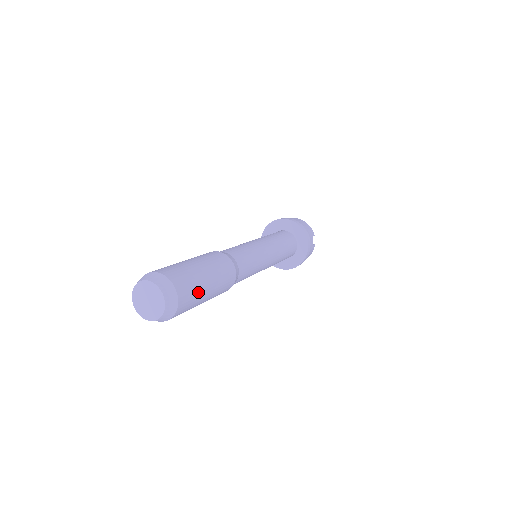
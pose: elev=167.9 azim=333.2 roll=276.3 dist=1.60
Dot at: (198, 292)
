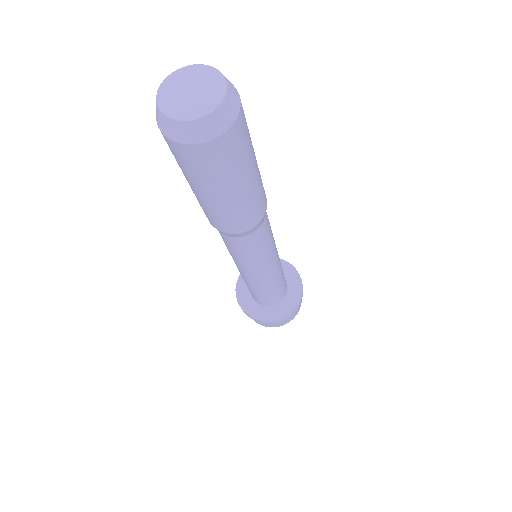
Dot at: (250, 137)
